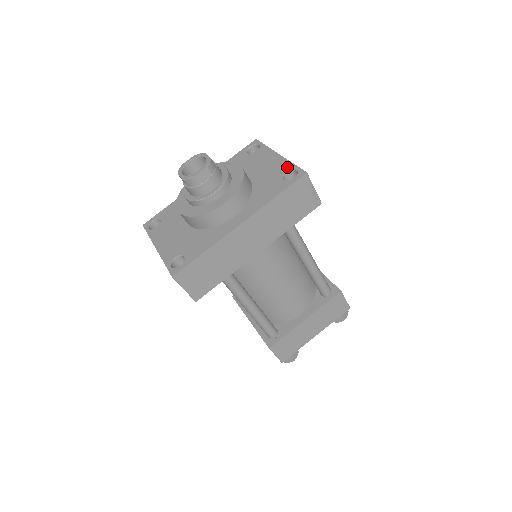
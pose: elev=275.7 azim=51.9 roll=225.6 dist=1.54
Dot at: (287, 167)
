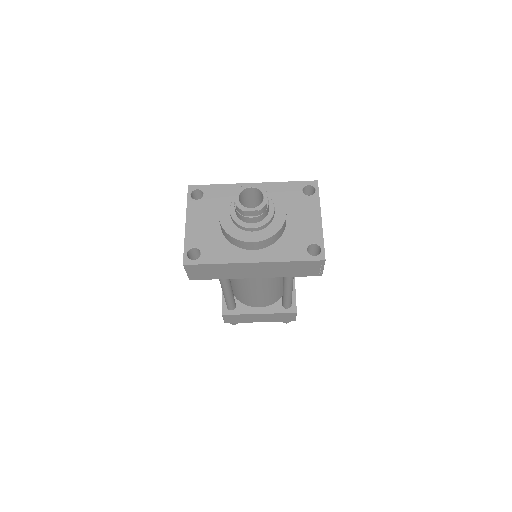
Dot at: (317, 239)
